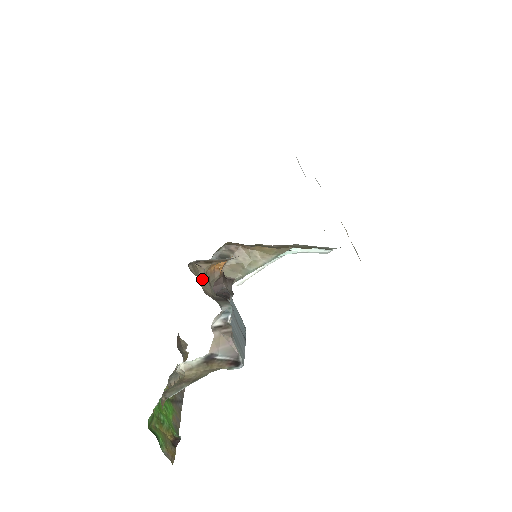
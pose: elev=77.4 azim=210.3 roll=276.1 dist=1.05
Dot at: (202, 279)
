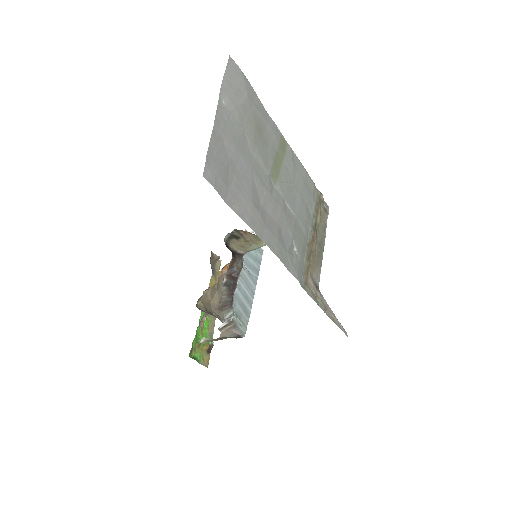
Dot at: (210, 297)
